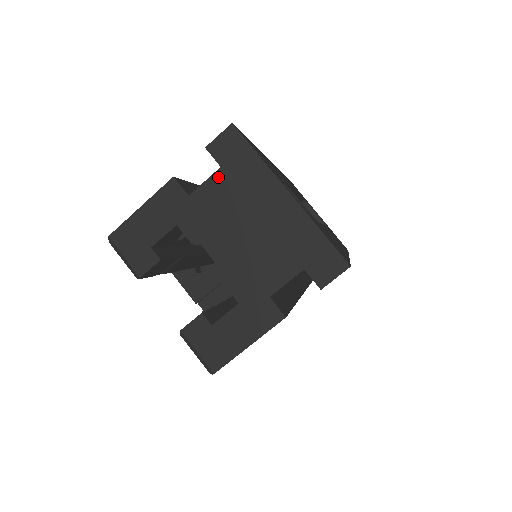
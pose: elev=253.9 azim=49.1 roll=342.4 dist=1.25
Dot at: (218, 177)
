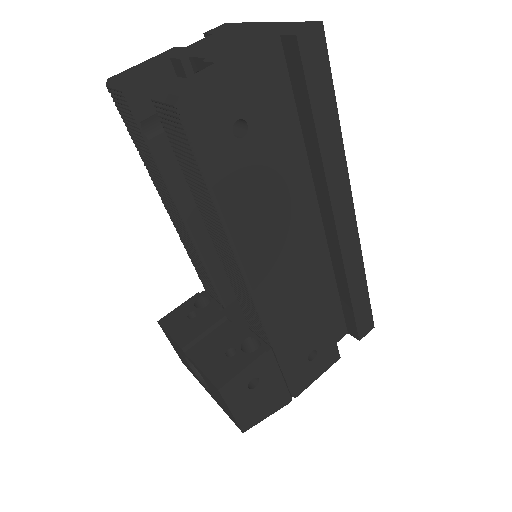
Dot at: (210, 36)
